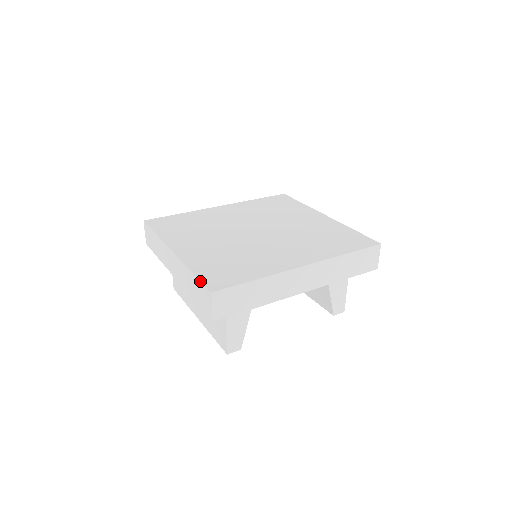
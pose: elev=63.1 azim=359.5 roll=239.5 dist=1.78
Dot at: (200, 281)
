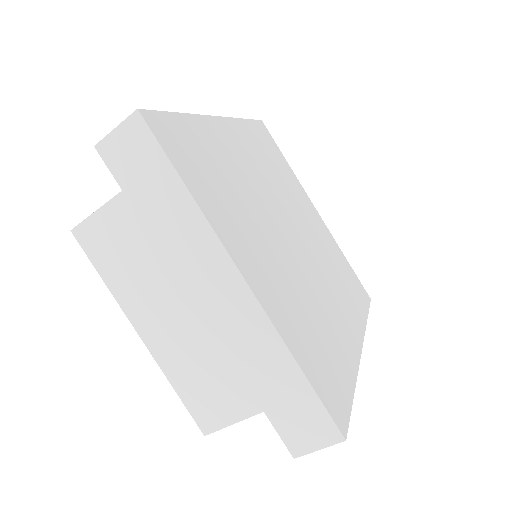
Dot at: (322, 402)
